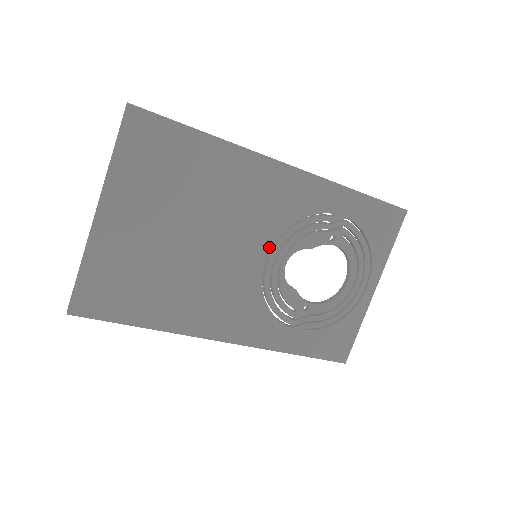
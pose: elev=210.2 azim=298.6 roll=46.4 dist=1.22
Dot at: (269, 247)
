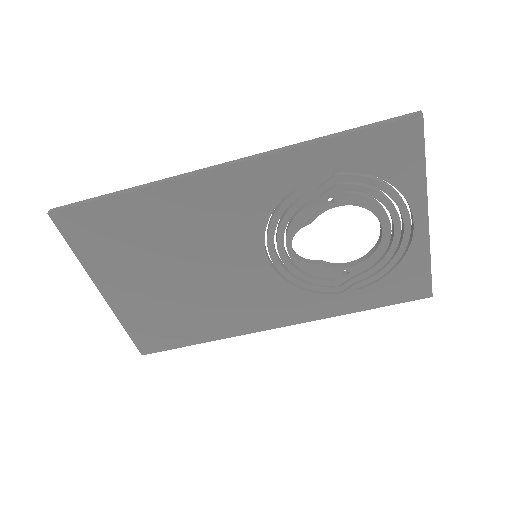
Dot at: (262, 245)
